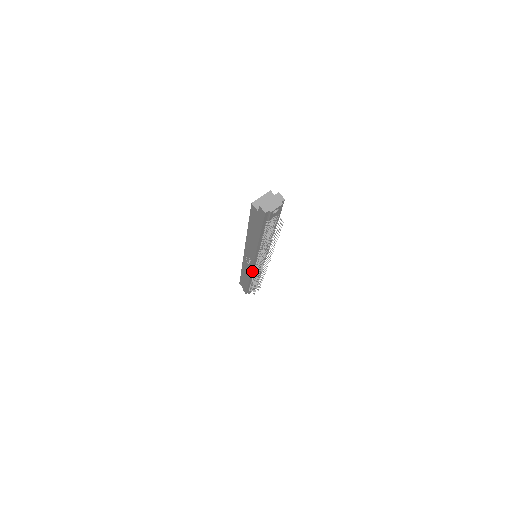
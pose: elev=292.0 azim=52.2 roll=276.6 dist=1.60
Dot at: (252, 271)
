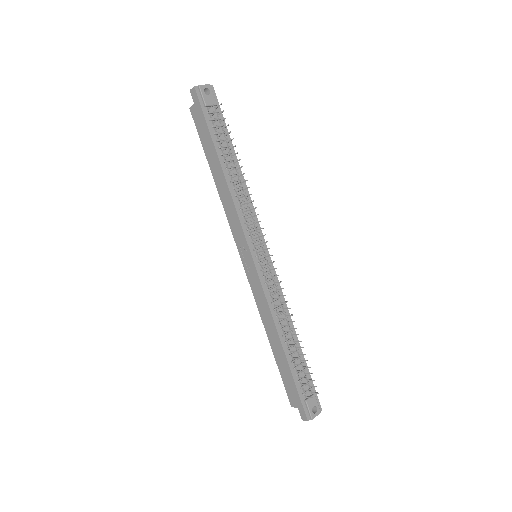
Dot at: (264, 288)
